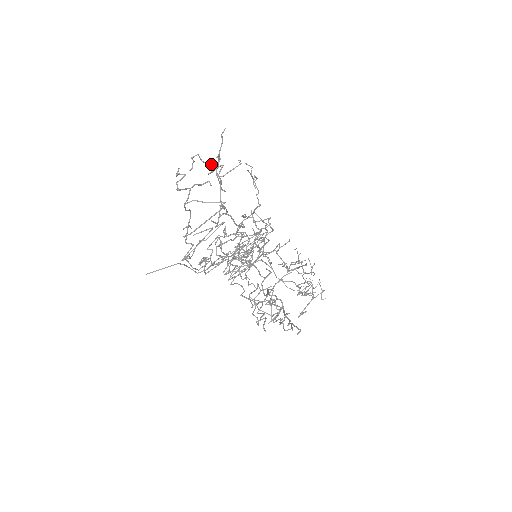
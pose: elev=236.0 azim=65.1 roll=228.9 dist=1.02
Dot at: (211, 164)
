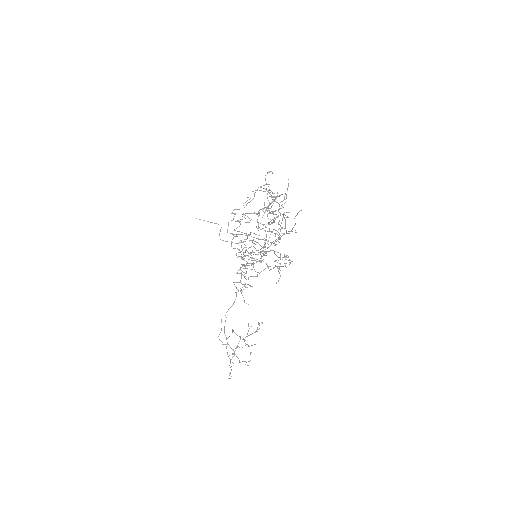
Dot at: occluded
